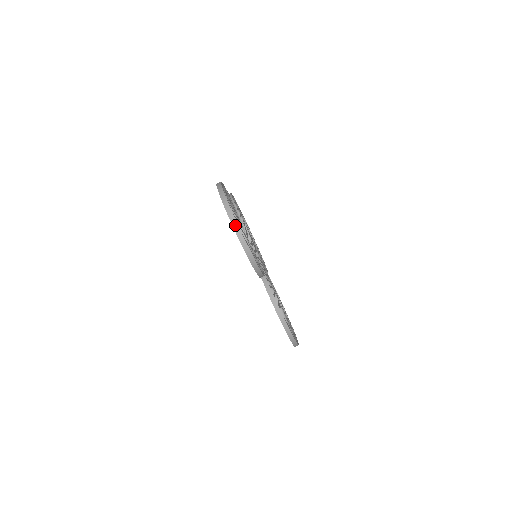
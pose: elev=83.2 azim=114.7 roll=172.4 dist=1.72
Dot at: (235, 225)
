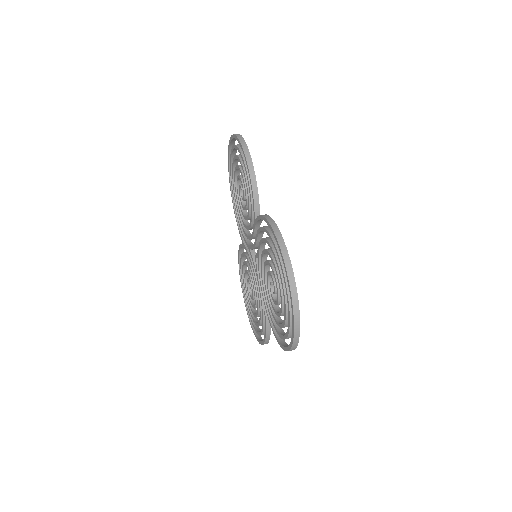
Dot at: (236, 134)
